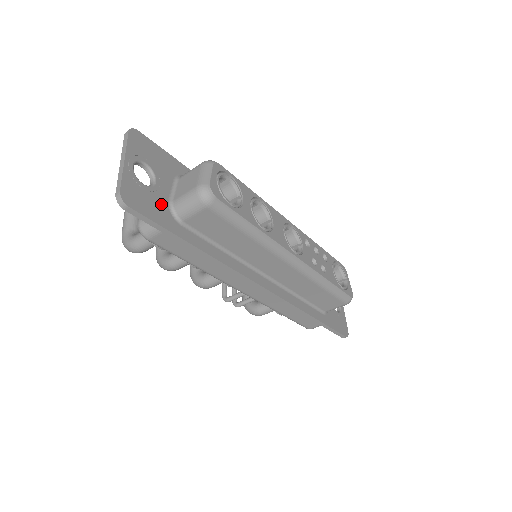
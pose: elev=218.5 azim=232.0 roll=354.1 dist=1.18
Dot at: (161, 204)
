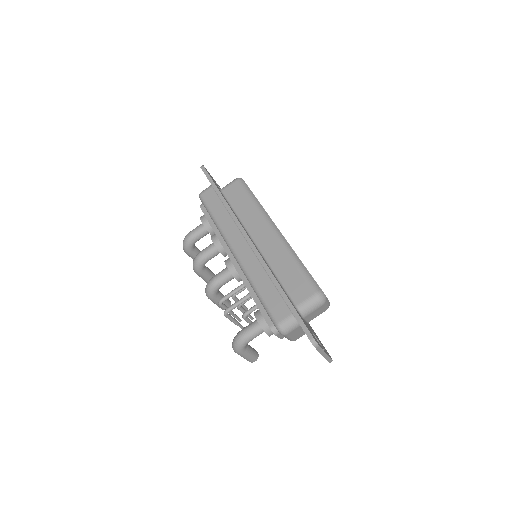
Dot at: occluded
